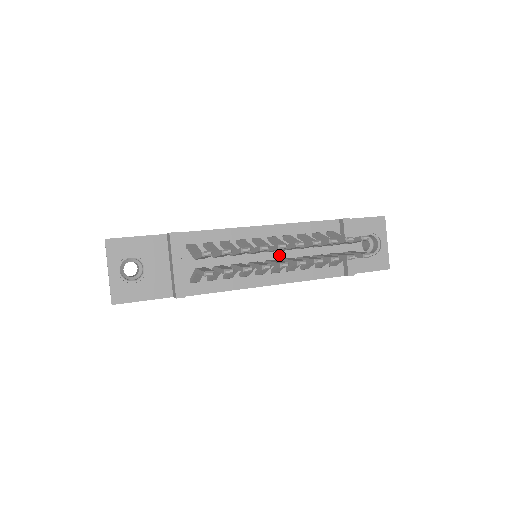
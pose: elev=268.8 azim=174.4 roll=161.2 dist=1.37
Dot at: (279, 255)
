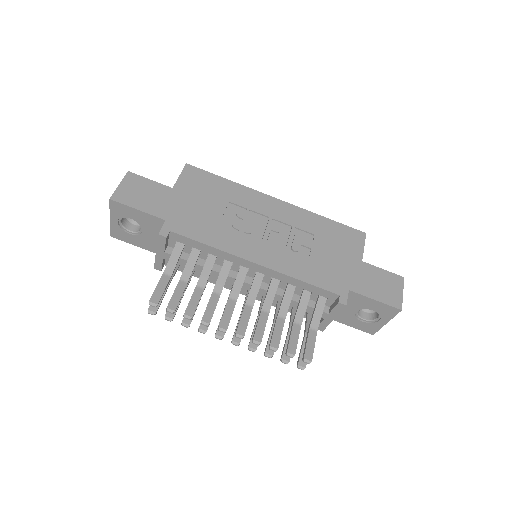
Dot at: occluded
